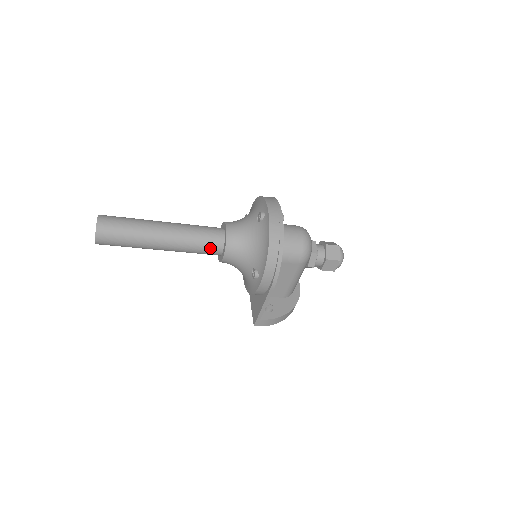
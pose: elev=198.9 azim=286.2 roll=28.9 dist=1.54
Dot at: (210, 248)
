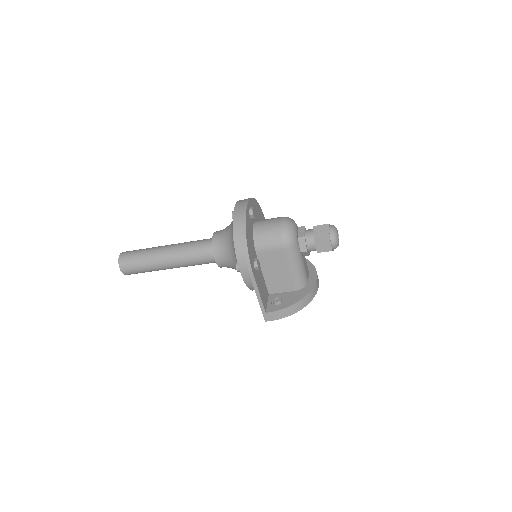
Dot at: (204, 256)
